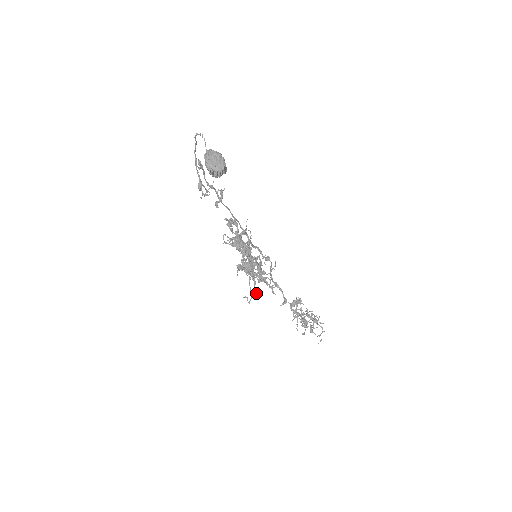
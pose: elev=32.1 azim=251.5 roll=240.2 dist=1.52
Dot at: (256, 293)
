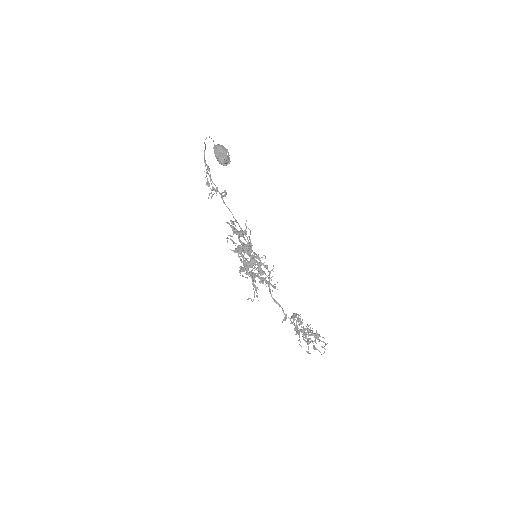
Dot at: (258, 300)
